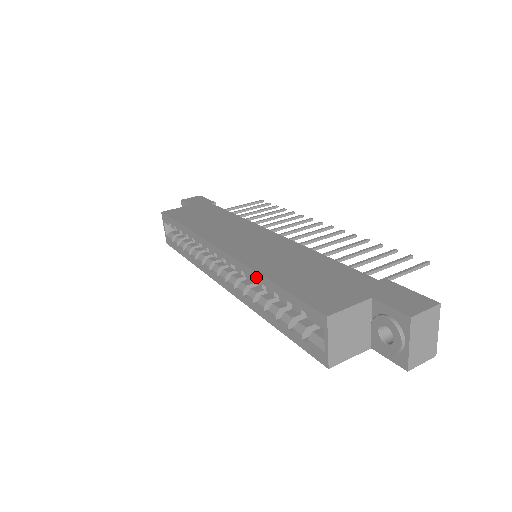
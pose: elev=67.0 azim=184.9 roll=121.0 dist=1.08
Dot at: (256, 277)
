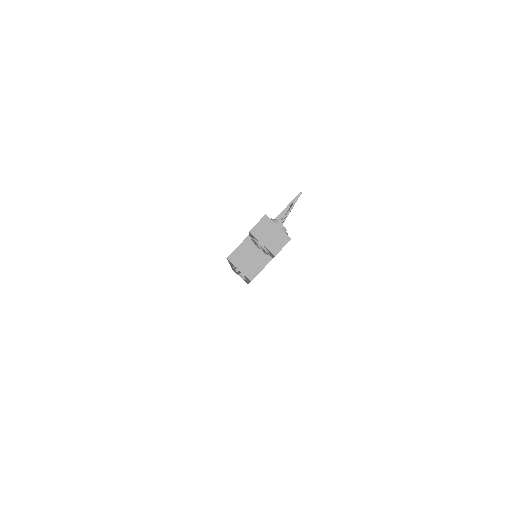
Dot at: (231, 265)
